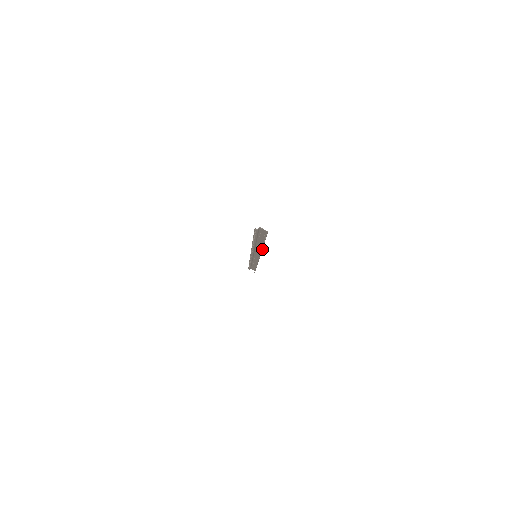
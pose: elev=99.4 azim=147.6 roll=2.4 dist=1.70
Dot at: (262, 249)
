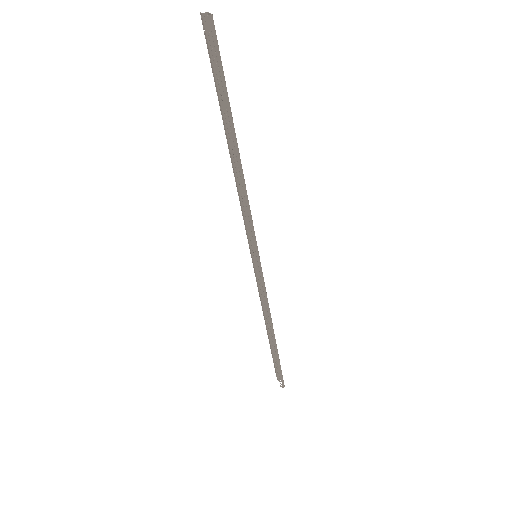
Dot at: (243, 179)
